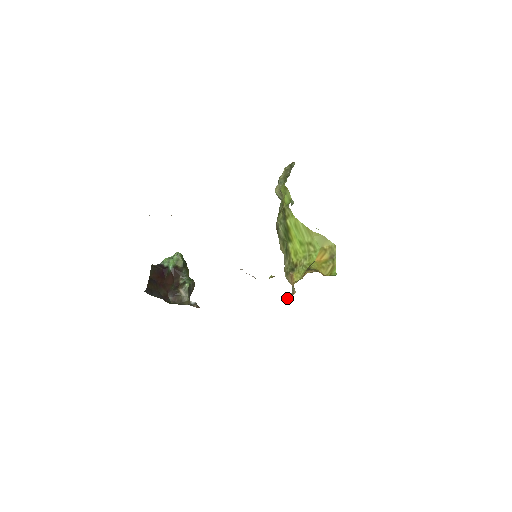
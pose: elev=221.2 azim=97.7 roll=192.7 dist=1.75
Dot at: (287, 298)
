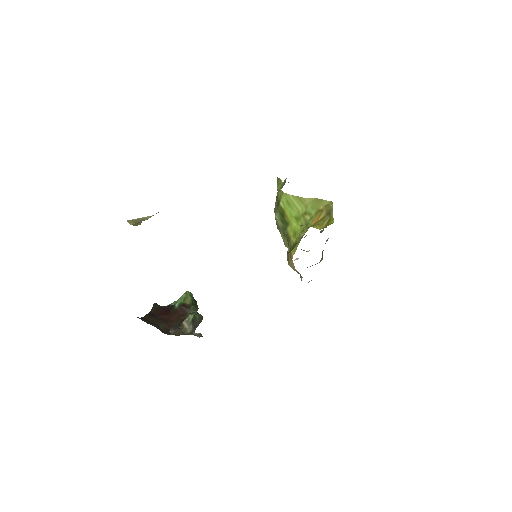
Dot at: occluded
